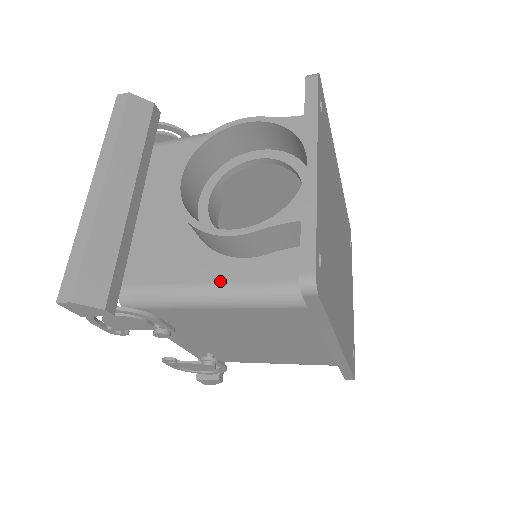
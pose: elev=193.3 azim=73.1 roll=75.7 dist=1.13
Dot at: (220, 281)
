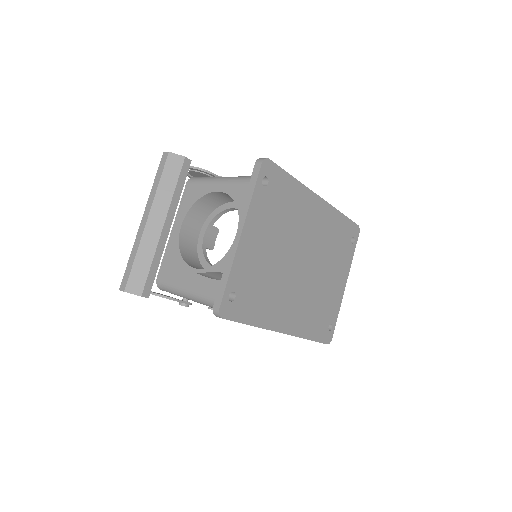
Dot at: (198, 290)
